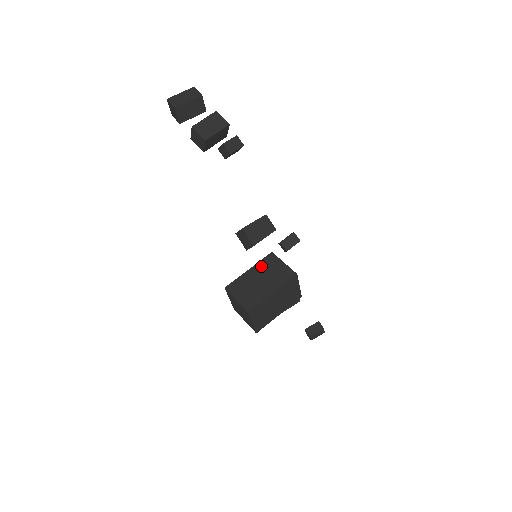
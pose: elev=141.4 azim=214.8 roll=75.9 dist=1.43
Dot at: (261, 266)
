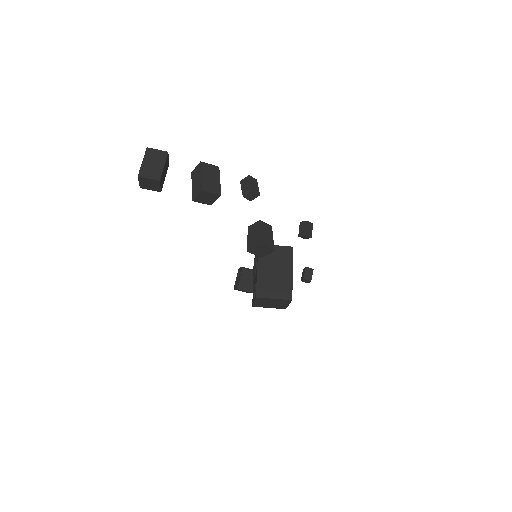
Dot at: (263, 260)
